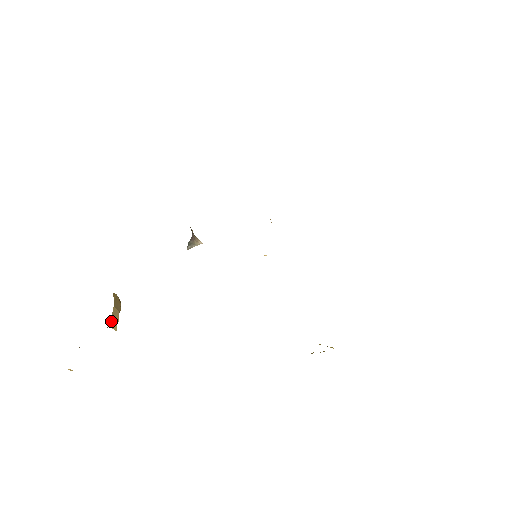
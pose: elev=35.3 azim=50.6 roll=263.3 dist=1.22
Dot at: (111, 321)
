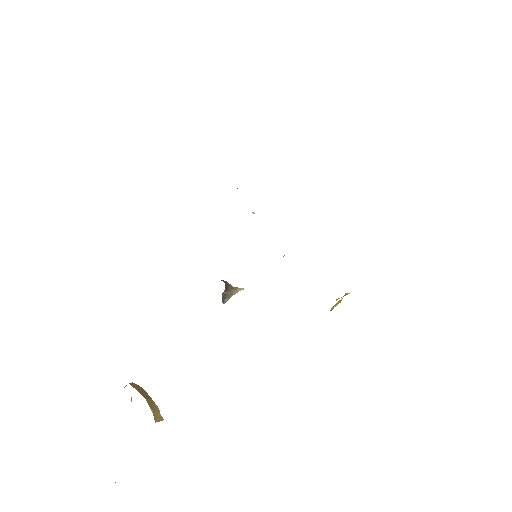
Dot at: (154, 416)
